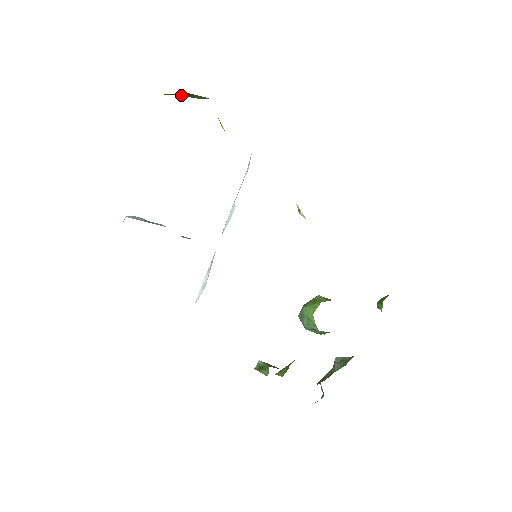
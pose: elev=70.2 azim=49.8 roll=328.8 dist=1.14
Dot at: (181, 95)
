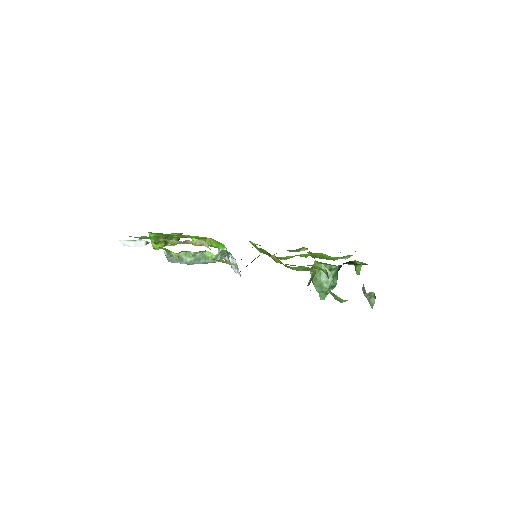
Dot at: (164, 245)
